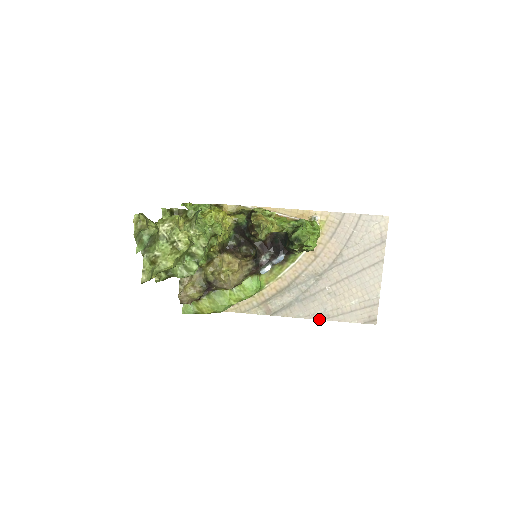
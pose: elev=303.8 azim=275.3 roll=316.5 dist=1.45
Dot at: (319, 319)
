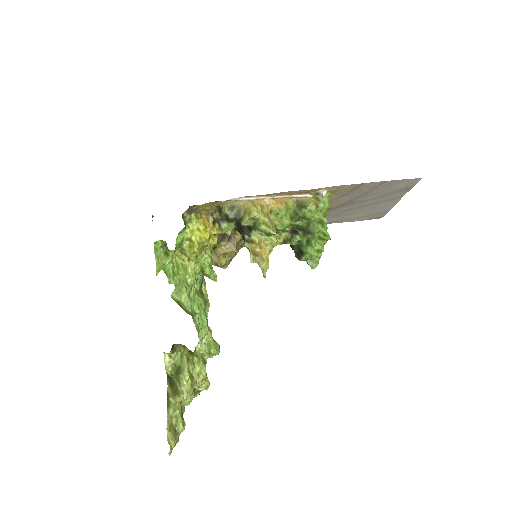
Dot at: occluded
